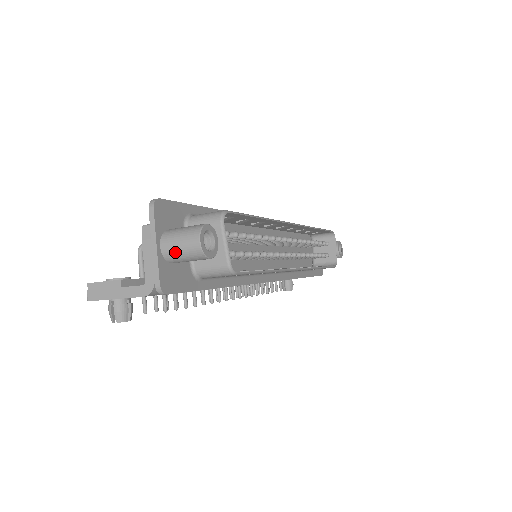
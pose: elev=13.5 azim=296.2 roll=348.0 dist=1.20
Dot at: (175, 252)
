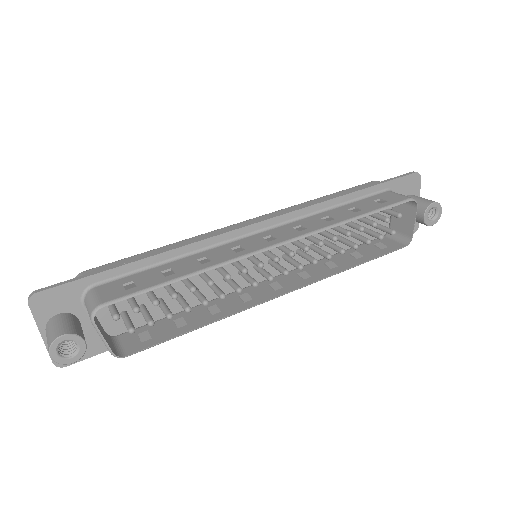
Dot at: occluded
